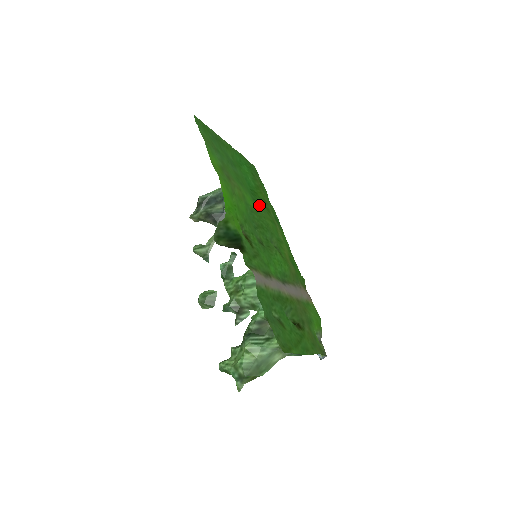
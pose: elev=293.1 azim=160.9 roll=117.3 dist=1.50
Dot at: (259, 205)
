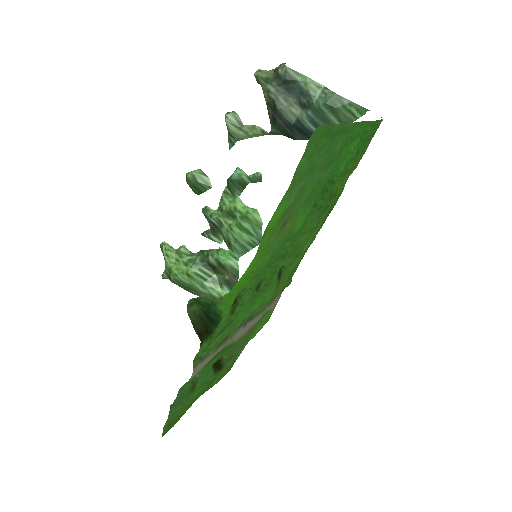
Dot at: (316, 211)
